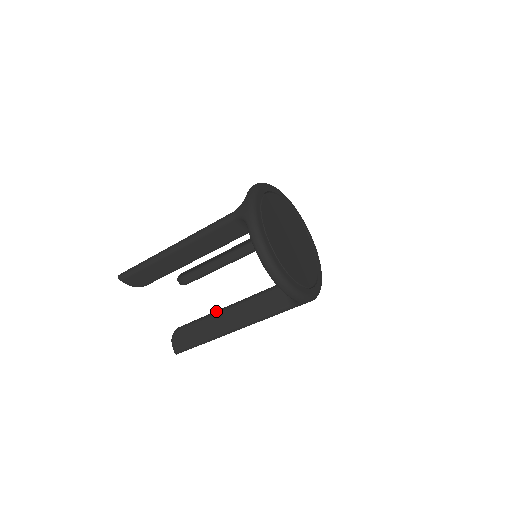
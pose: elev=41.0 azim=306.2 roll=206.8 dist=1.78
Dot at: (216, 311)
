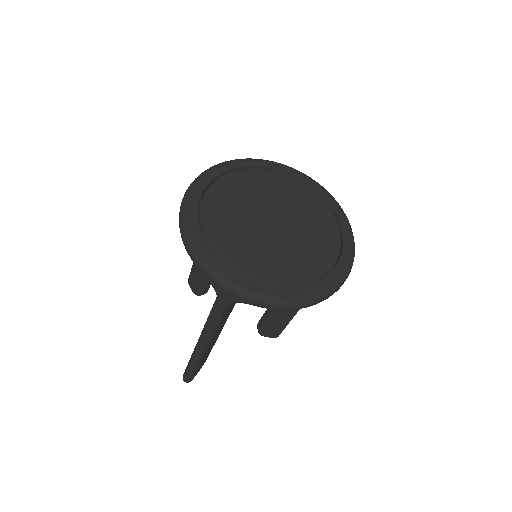
Dot at: occluded
